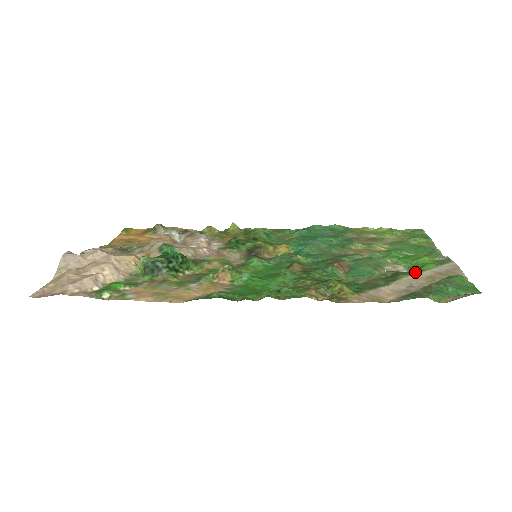
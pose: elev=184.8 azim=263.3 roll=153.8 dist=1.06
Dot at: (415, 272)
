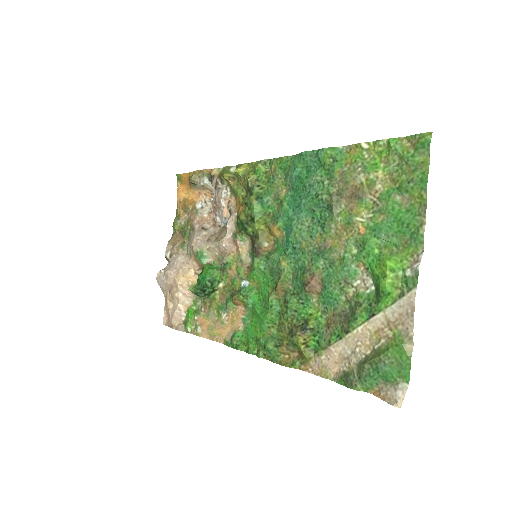
Dot at: (371, 311)
